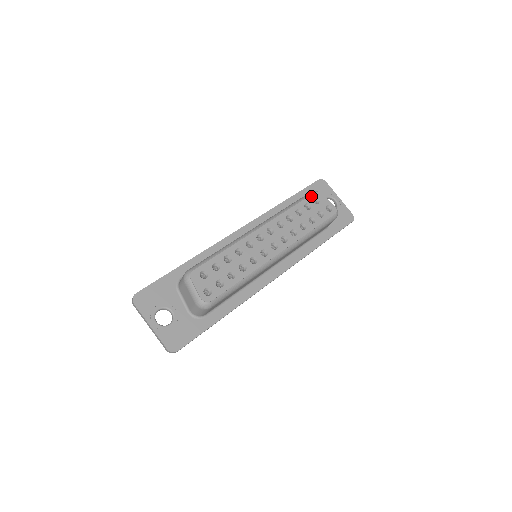
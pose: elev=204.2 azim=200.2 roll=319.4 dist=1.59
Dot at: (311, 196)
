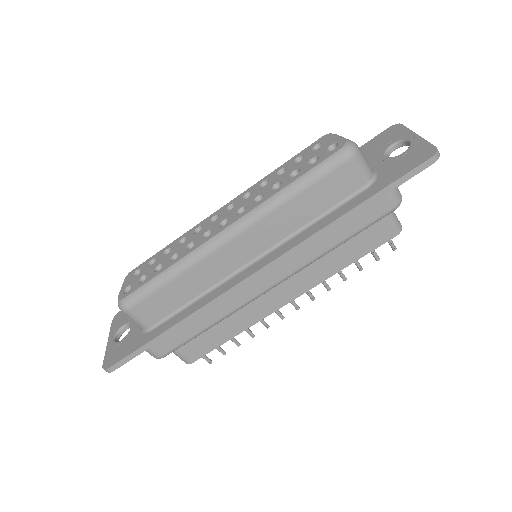
Dot at: (312, 144)
